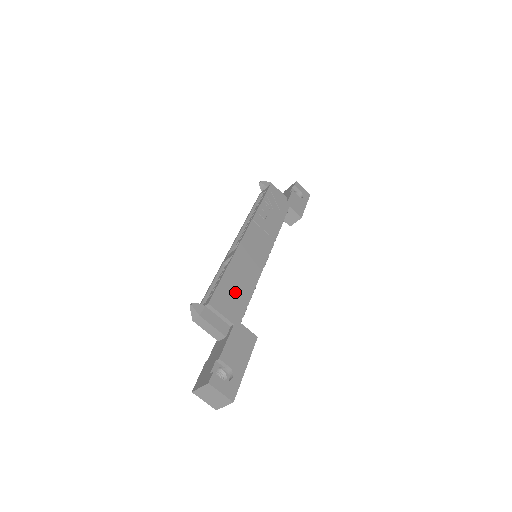
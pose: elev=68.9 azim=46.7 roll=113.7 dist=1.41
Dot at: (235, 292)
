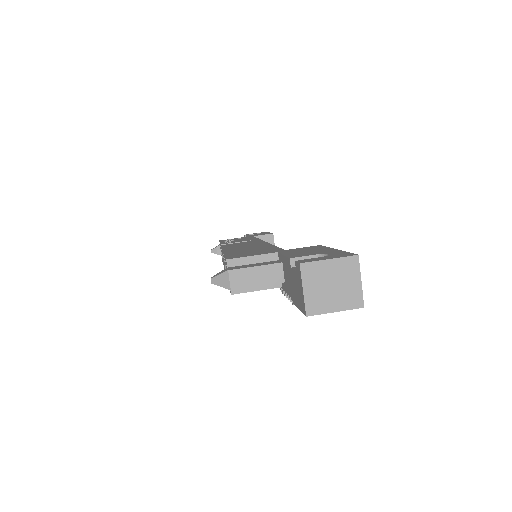
Dot at: (252, 251)
